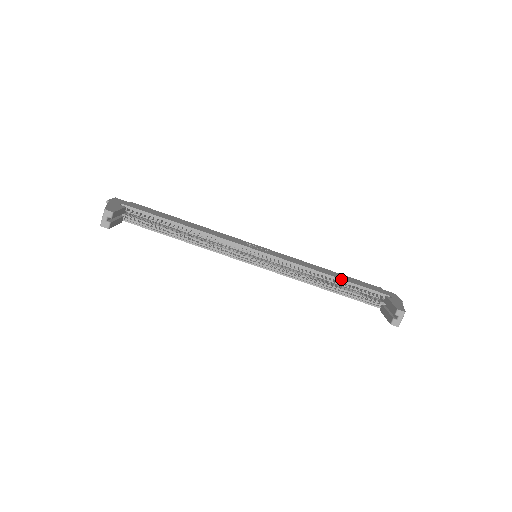
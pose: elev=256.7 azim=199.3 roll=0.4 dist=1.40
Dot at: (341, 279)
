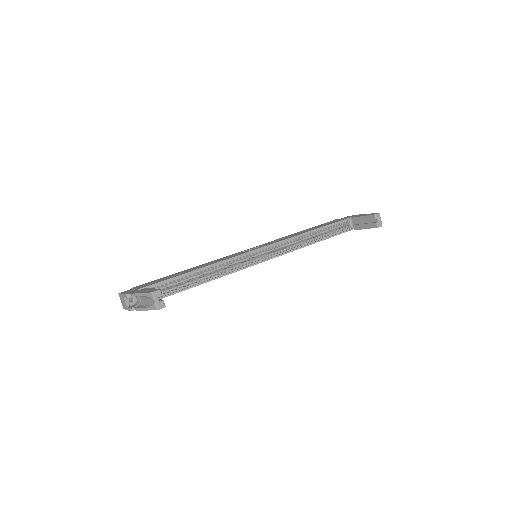
Dot at: (319, 228)
